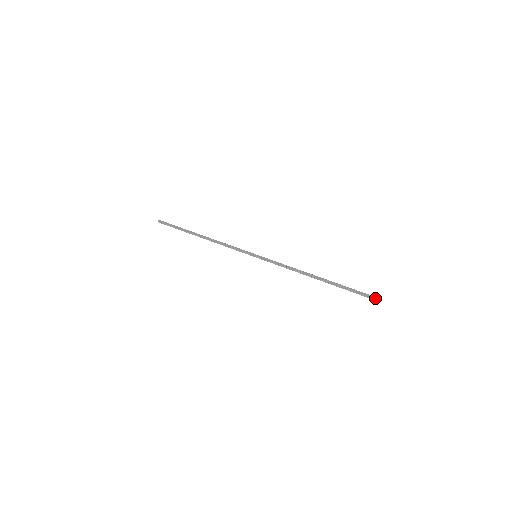
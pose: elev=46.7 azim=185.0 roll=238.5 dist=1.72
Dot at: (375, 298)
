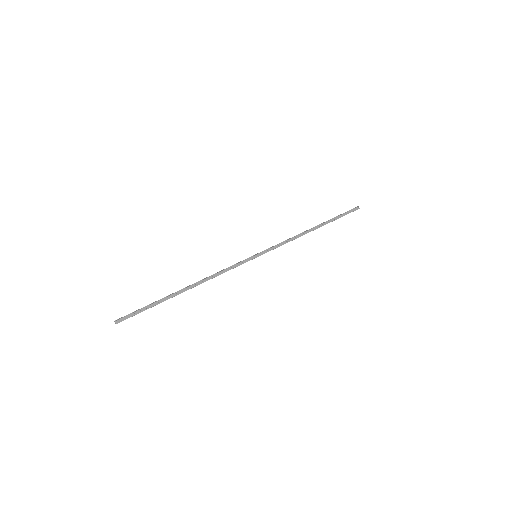
Dot at: occluded
